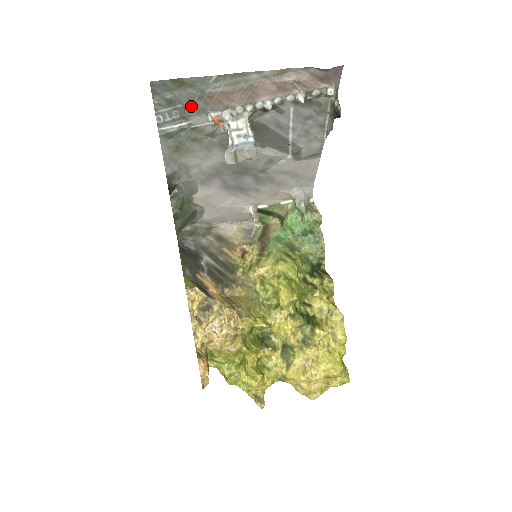
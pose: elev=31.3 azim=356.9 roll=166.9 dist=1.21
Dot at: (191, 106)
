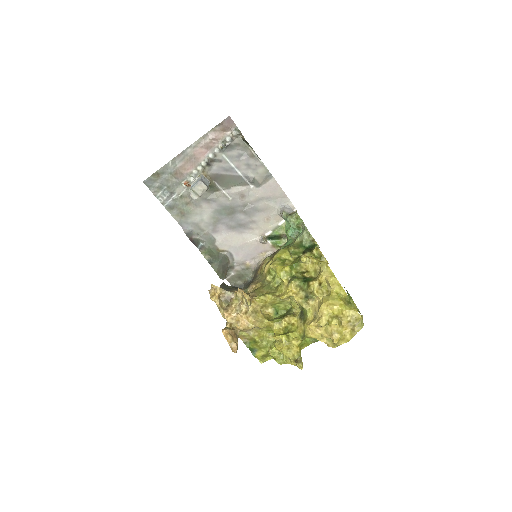
Dot at: (171, 184)
